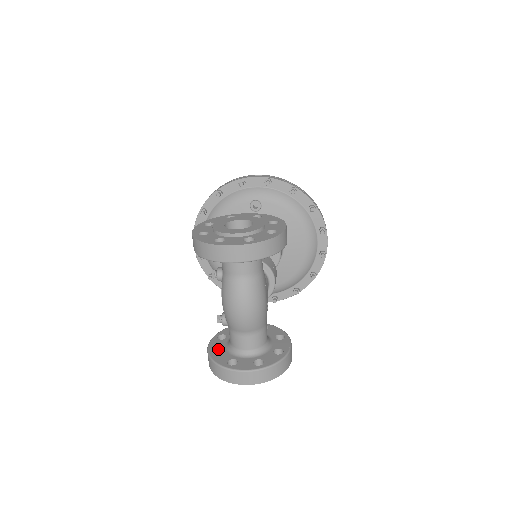
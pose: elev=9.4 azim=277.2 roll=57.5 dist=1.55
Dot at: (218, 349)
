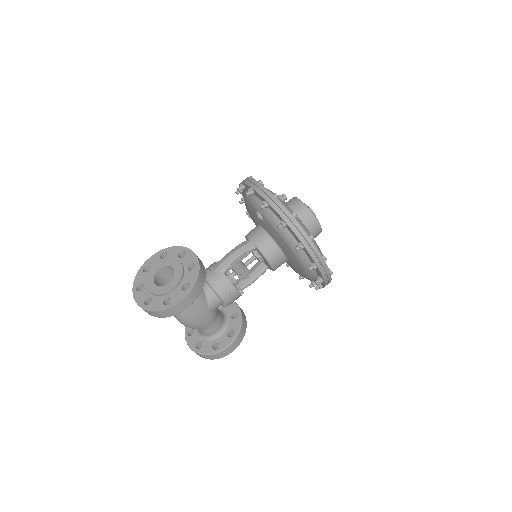
Dot at: occluded
